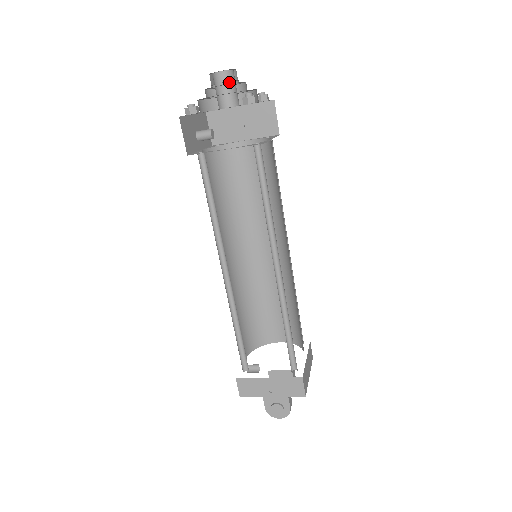
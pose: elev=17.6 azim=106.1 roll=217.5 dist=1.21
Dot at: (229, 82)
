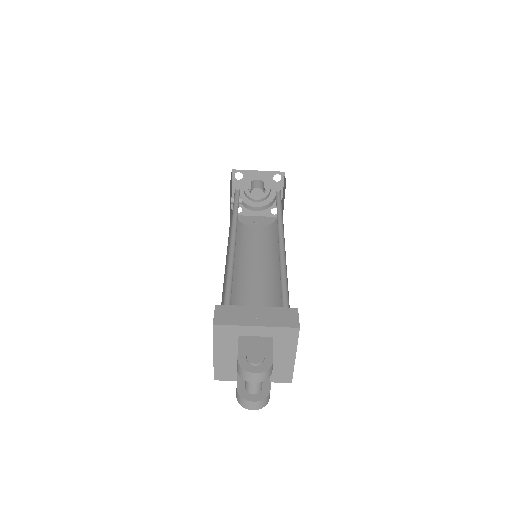
Dot at: (262, 183)
